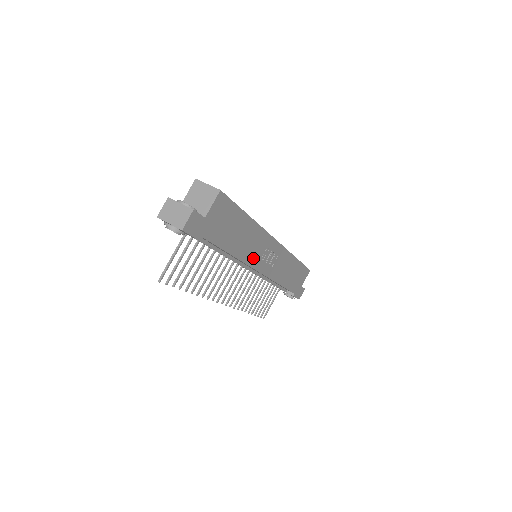
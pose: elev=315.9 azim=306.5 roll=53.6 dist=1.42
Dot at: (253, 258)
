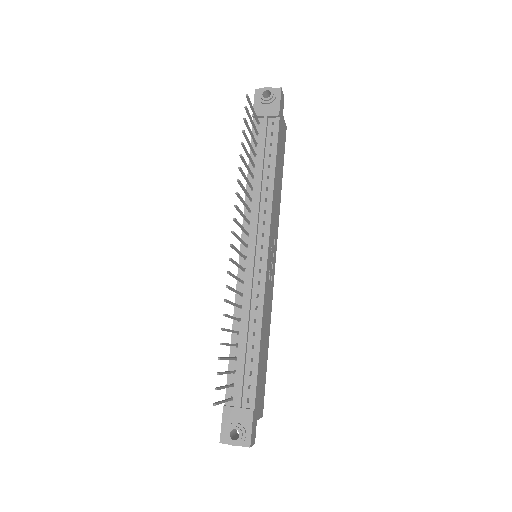
Dot at: (272, 221)
